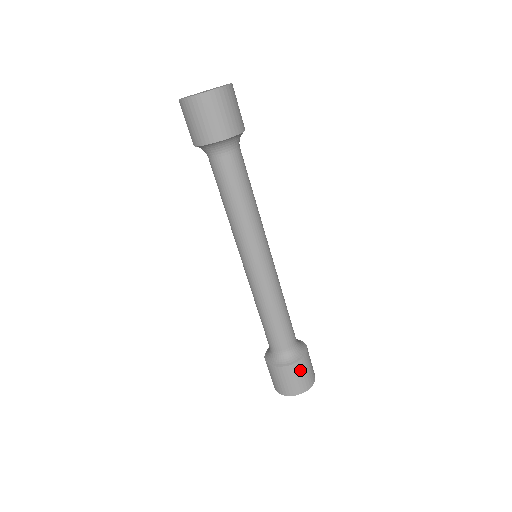
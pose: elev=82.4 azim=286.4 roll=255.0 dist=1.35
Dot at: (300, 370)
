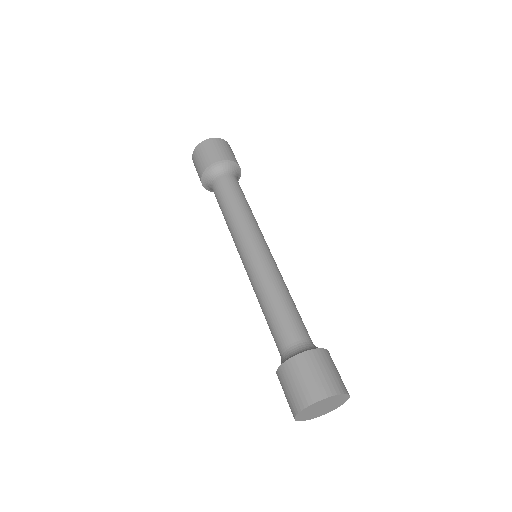
Dot at: (319, 362)
